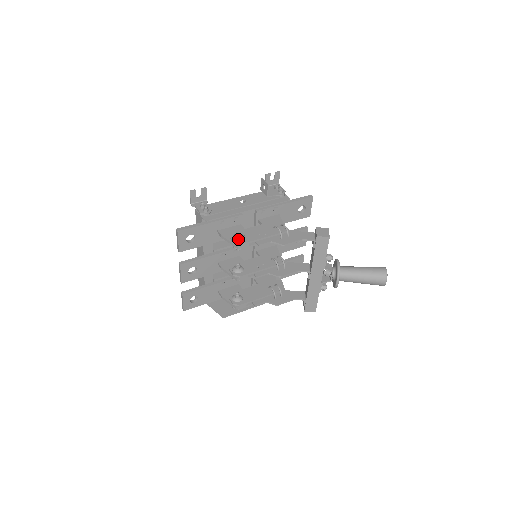
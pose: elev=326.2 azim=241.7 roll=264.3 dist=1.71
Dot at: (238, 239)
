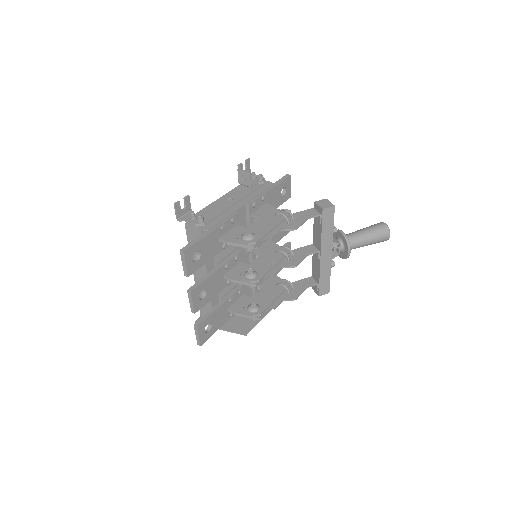
Dot at: (250, 238)
